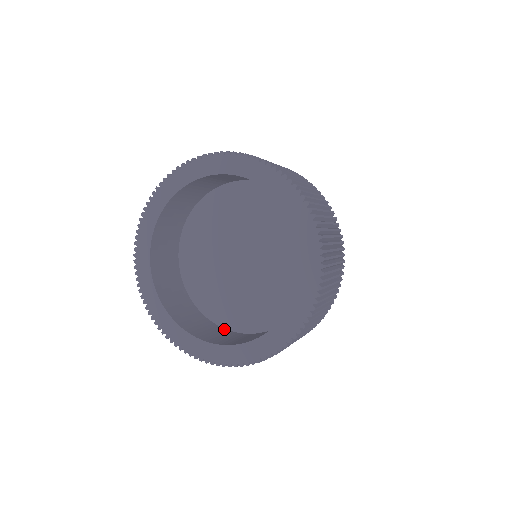
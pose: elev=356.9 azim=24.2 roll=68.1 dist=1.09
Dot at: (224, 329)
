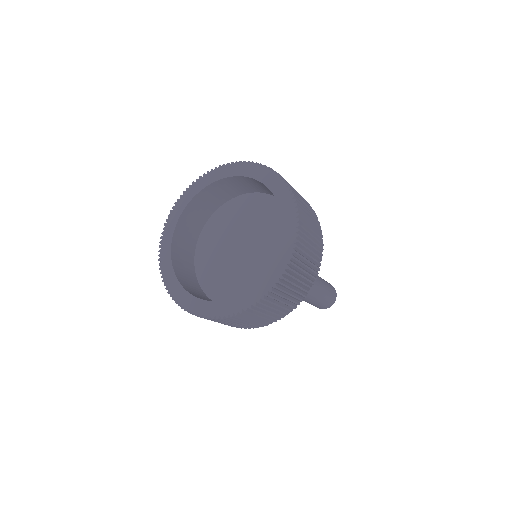
Dot at: occluded
